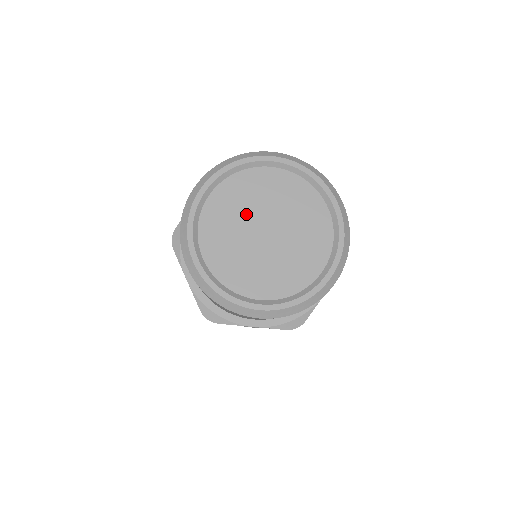
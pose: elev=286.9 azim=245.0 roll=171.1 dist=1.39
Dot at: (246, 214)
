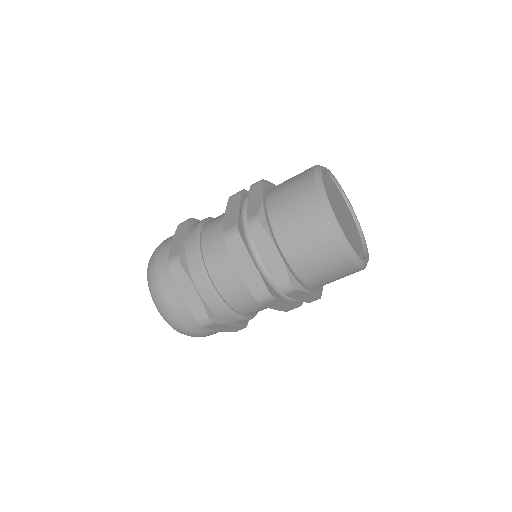
Dot at: (335, 202)
